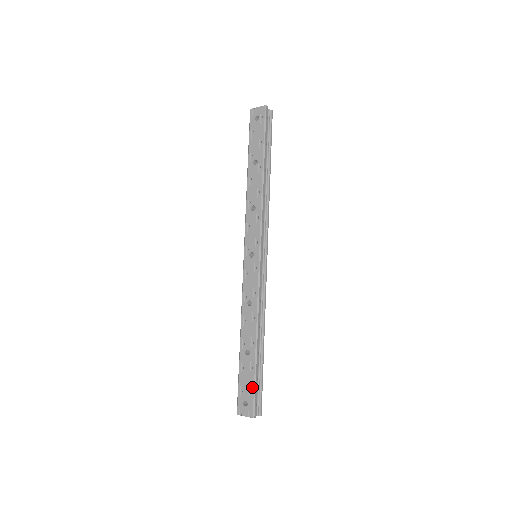
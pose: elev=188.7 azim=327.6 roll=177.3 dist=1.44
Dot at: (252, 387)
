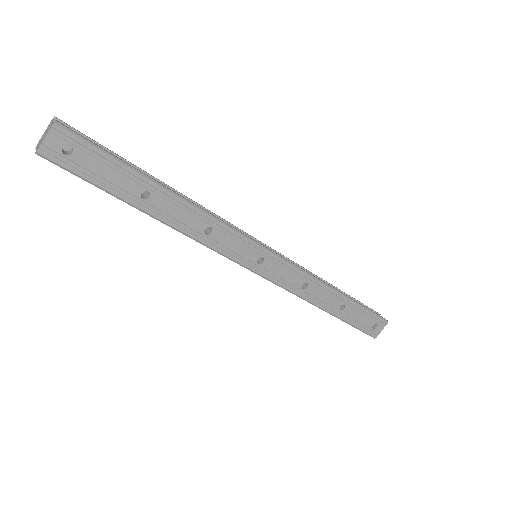
Dot at: (369, 314)
